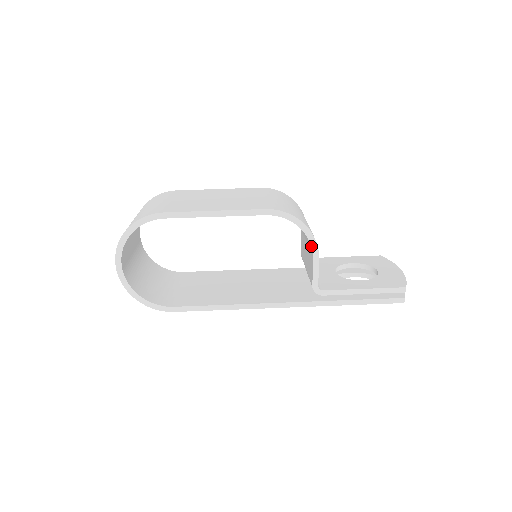
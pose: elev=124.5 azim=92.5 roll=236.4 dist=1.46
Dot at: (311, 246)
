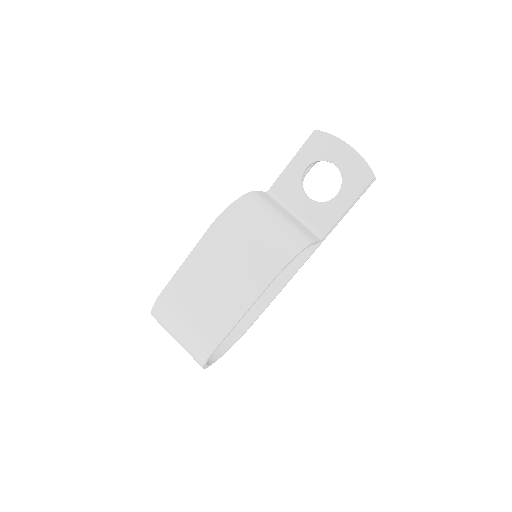
Dot at: occluded
